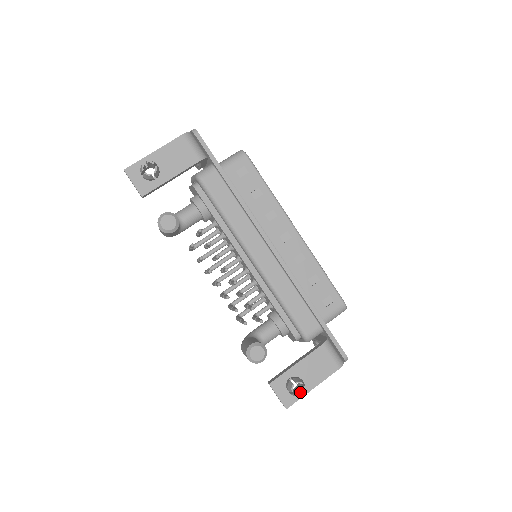
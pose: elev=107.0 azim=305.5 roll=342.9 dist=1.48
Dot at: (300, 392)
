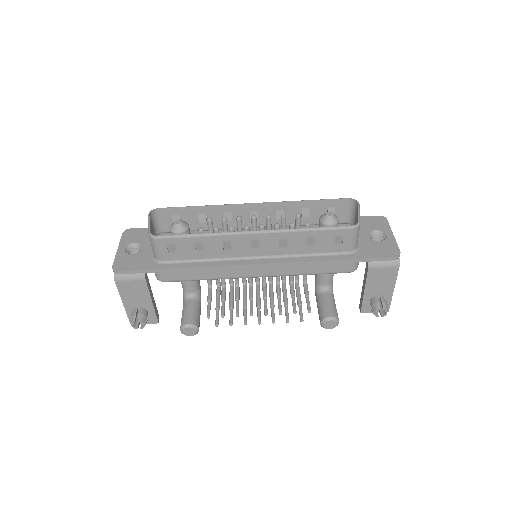
Dot at: (387, 299)
